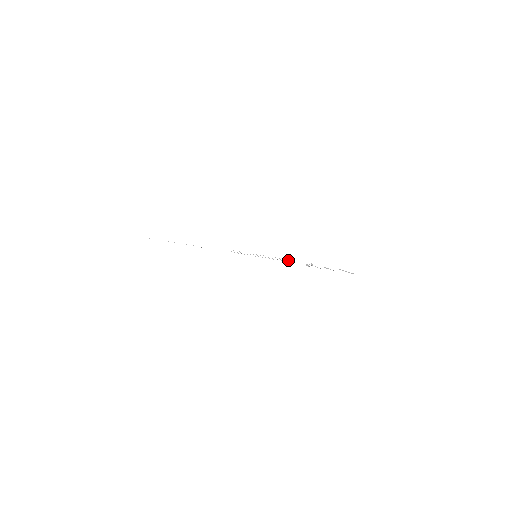
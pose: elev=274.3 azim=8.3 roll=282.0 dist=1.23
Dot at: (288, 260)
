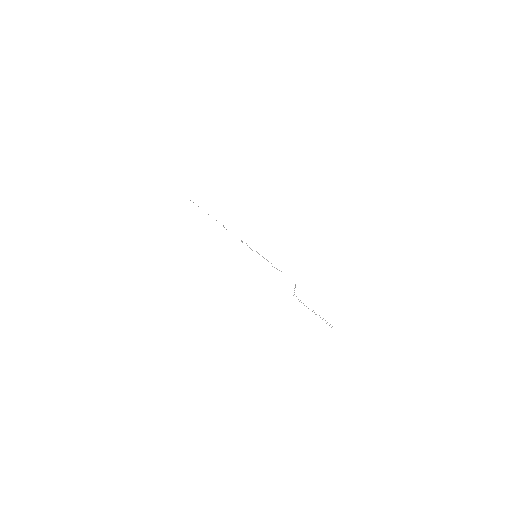
Dot at: (277, 269)
